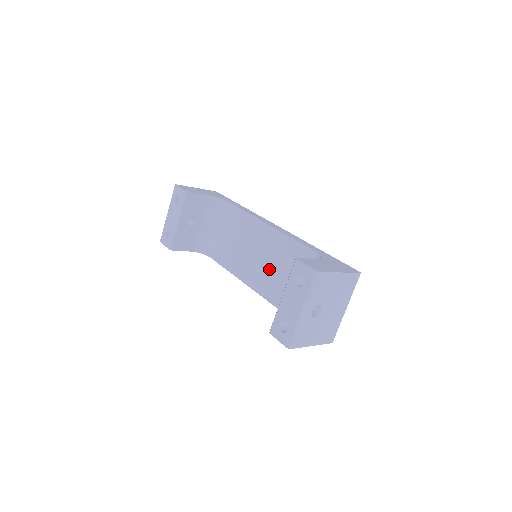
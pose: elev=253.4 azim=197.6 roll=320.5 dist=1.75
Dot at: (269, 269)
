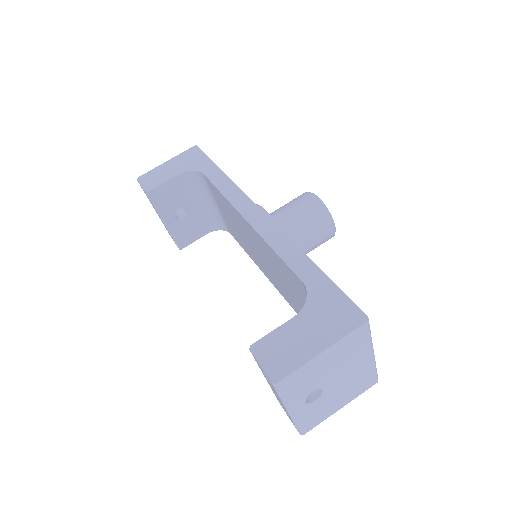
Dot at: (275, 275)
